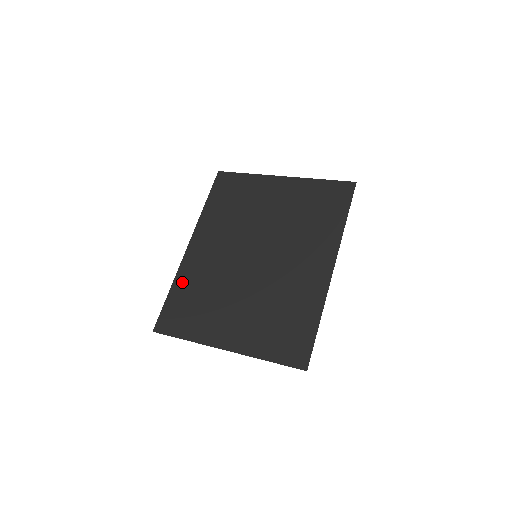
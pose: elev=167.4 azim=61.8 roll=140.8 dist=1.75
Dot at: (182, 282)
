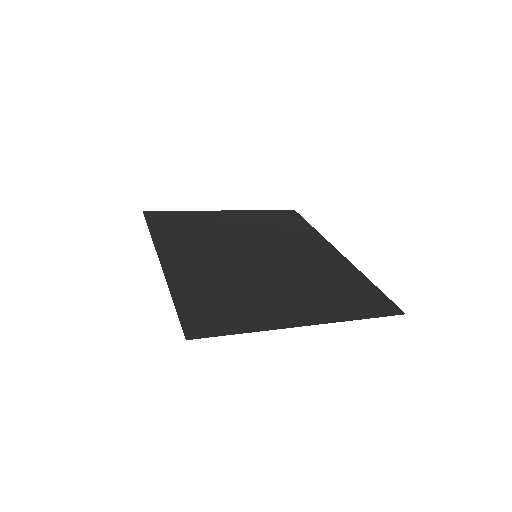
Dot at: (184, 288)
